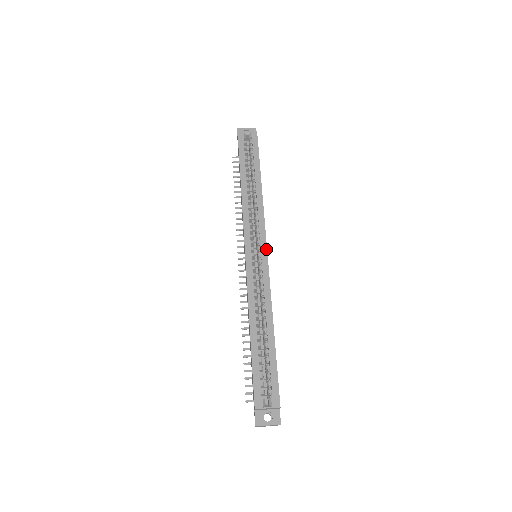
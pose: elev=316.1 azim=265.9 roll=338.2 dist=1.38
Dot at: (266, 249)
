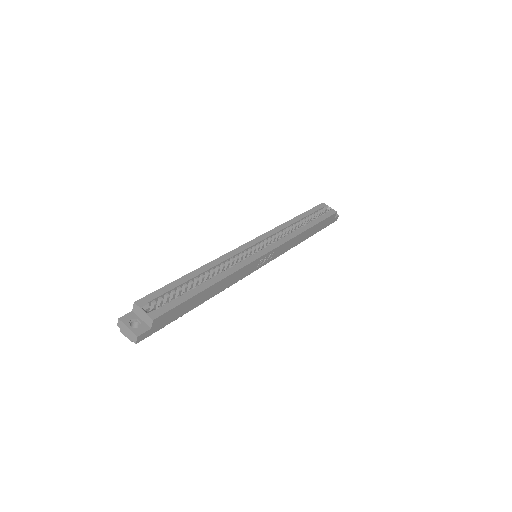
Dot at: (268, 252)
